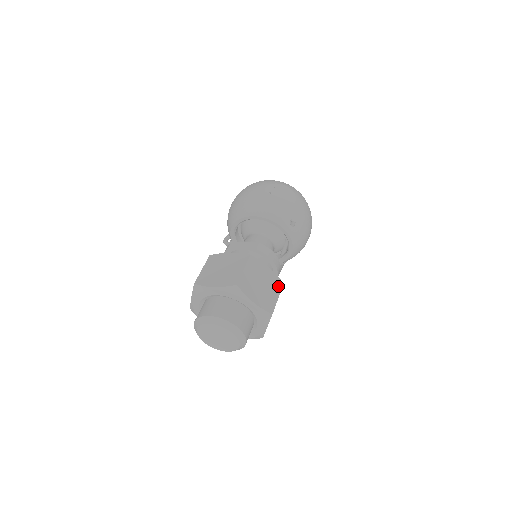
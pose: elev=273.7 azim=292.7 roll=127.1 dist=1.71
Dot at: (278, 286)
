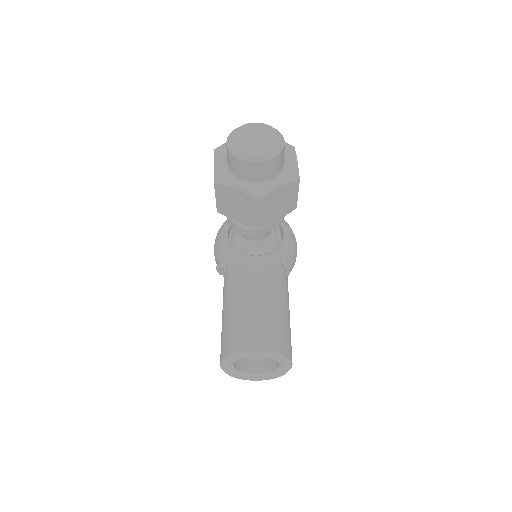
Dot at: occluded
